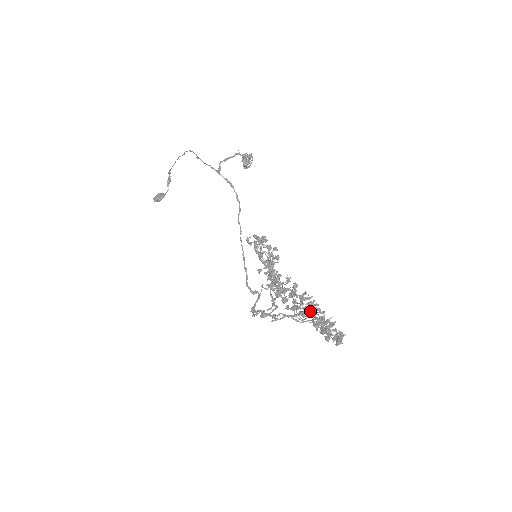
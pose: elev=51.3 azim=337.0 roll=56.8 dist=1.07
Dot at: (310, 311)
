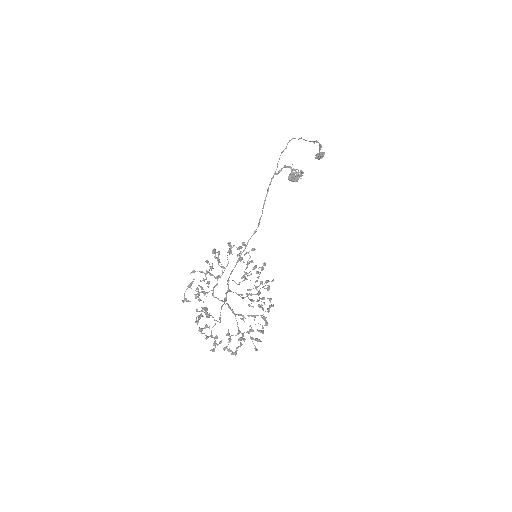
Dot at: (199, 318)
